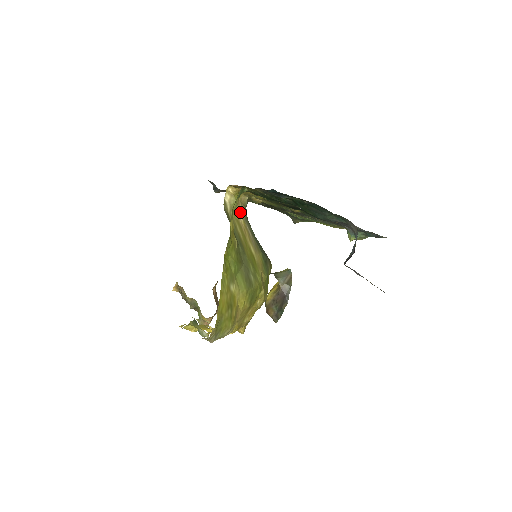
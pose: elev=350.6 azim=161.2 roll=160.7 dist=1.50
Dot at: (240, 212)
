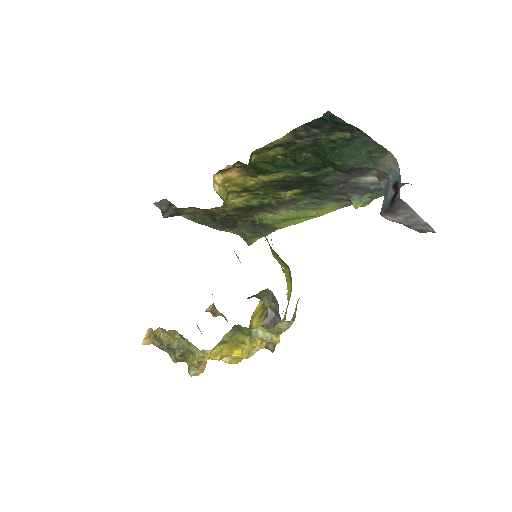
Dot at: (229, 206)
